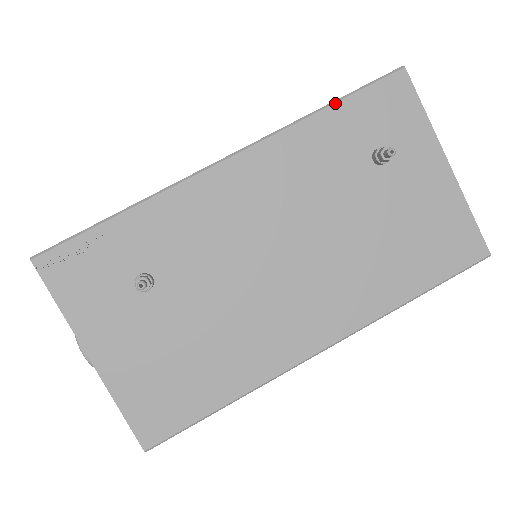
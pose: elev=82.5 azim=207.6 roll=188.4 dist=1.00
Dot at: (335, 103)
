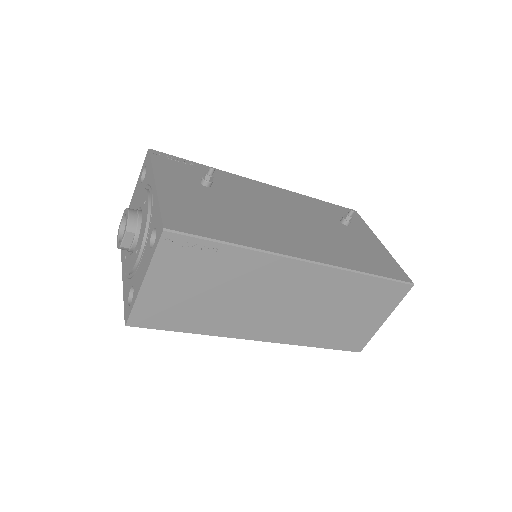
Dot at: (322, 201)
